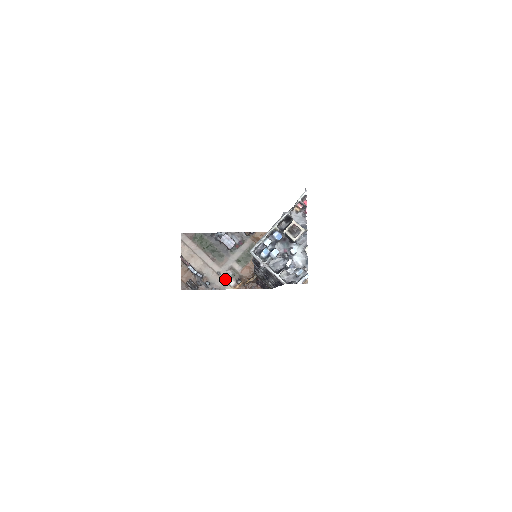
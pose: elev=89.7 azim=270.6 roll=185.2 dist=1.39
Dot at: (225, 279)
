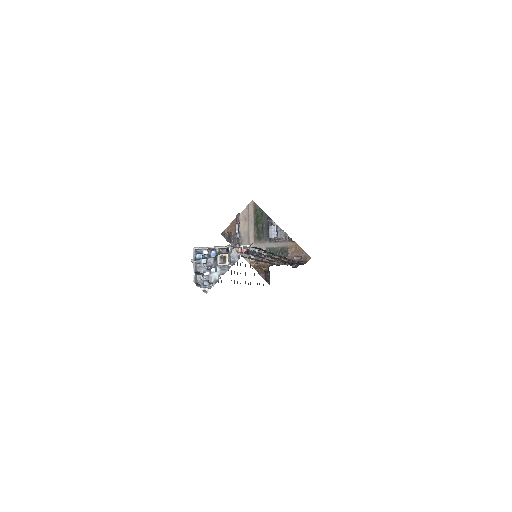
Dot at: occluded
